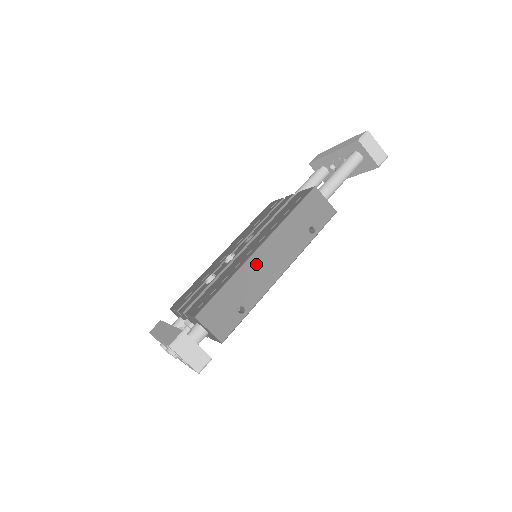
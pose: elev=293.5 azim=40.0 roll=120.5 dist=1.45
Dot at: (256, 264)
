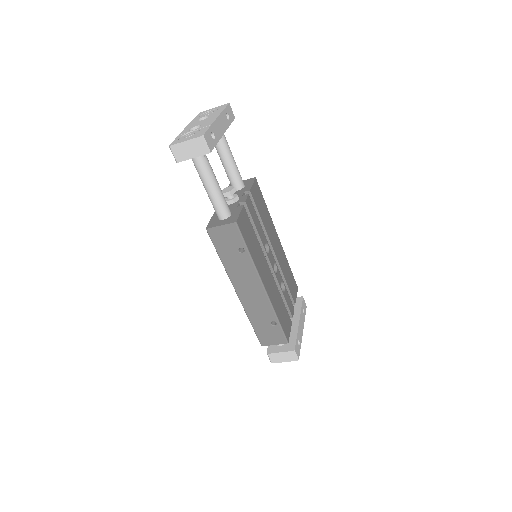
Dot at: (247, 300)
